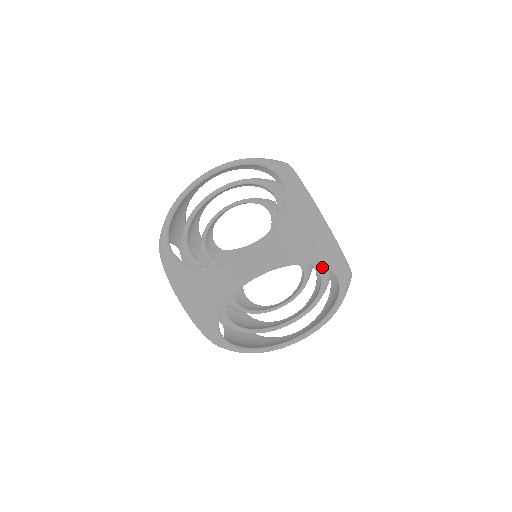
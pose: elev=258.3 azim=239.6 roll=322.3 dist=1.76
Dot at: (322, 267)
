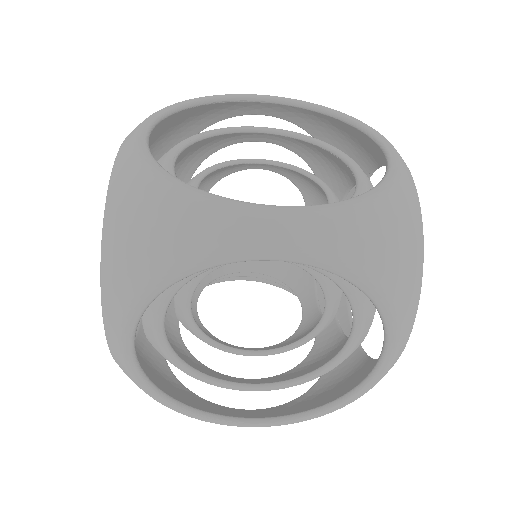
Dot at: occluded
